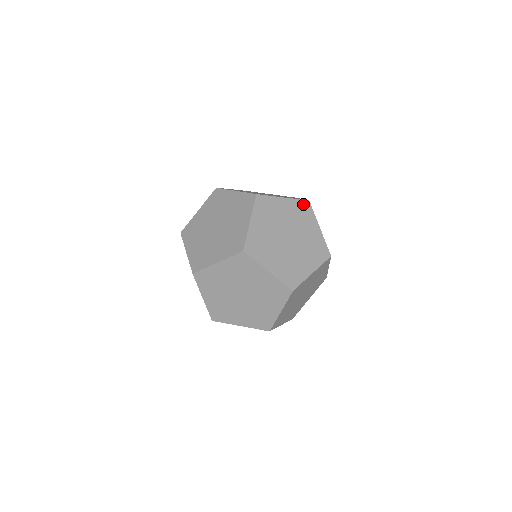
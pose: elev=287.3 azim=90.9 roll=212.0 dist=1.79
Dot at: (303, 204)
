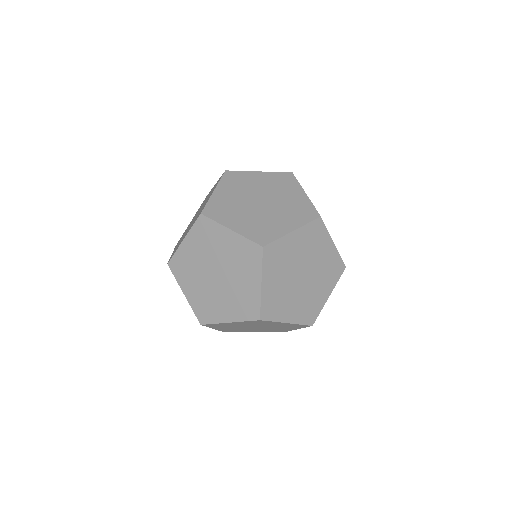
Dot at: (340, 264)
